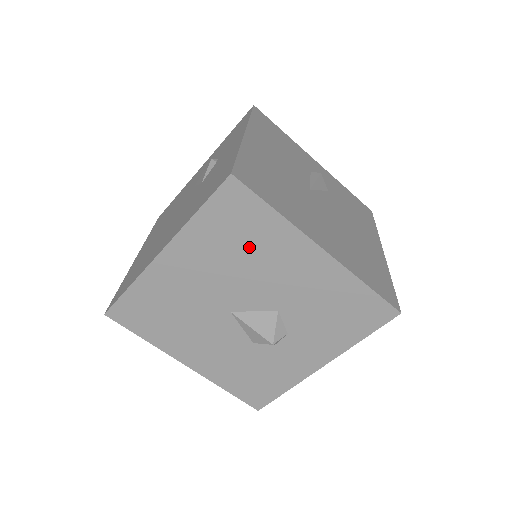
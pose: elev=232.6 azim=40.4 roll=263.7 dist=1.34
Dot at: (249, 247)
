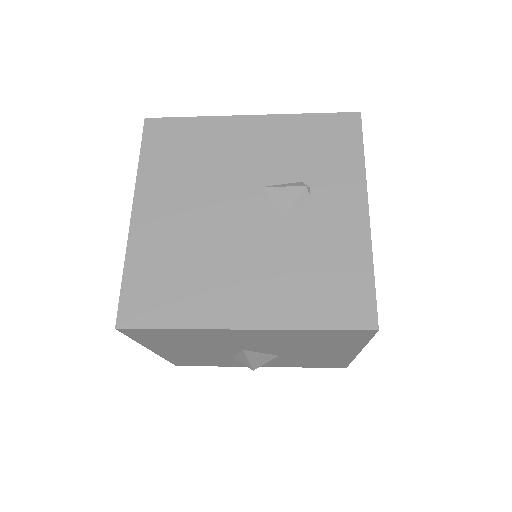
Dot at: (318, 343)
